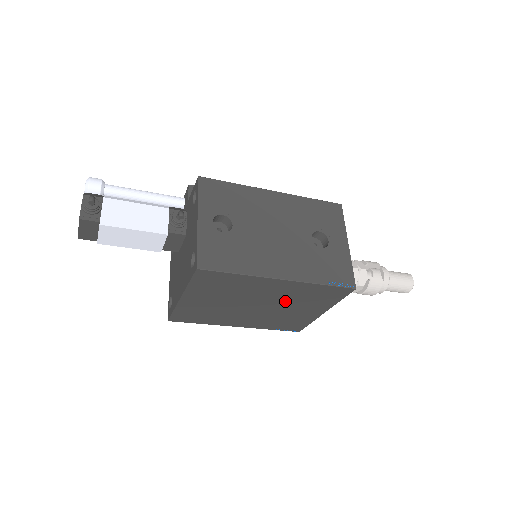
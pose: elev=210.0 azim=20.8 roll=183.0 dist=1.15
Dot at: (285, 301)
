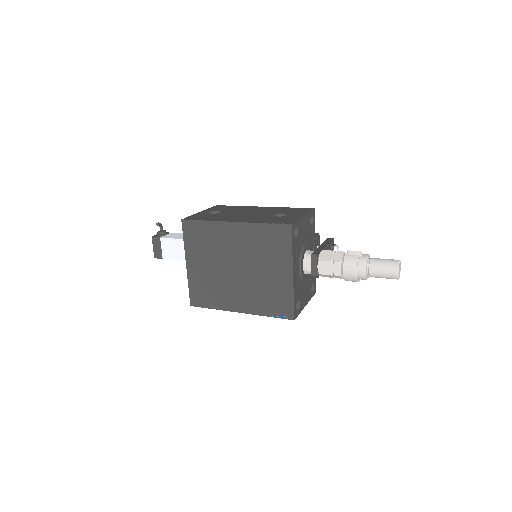
Dot at: (252, 257)
